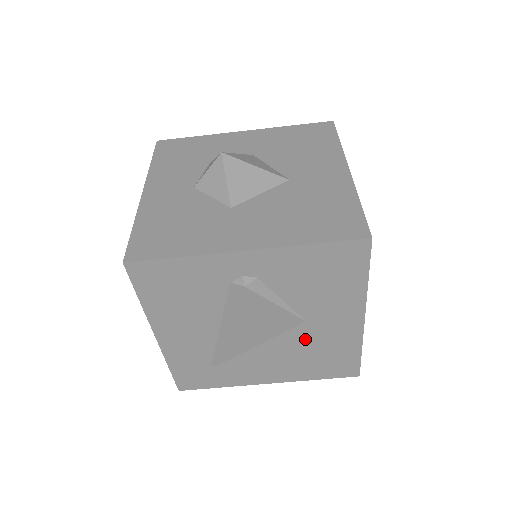
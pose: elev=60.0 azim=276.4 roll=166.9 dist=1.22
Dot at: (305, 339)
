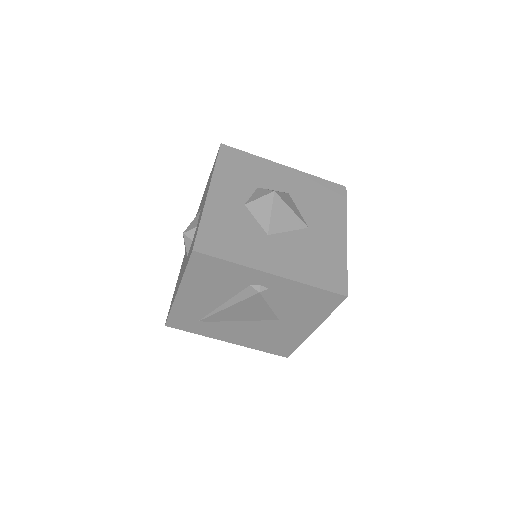
Dot at: (271, 328)
